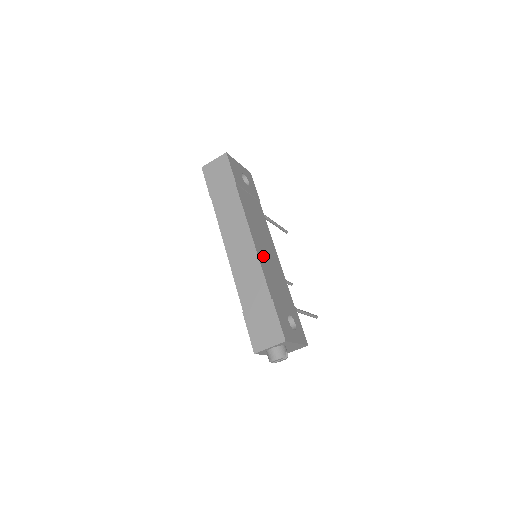
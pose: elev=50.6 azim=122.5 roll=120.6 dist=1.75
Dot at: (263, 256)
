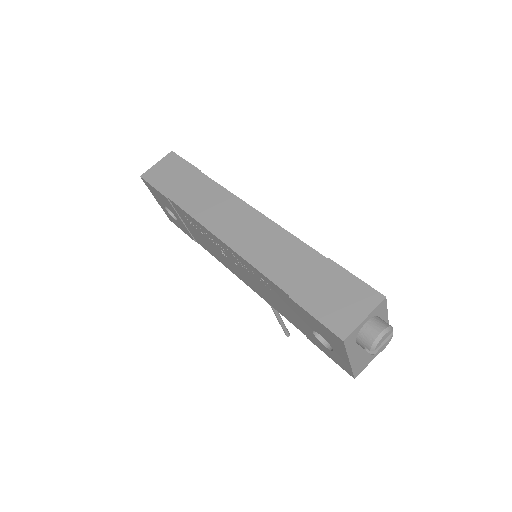
Dot at: occluded
